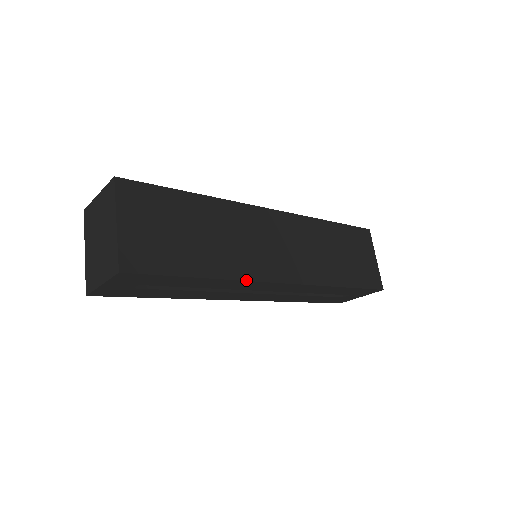
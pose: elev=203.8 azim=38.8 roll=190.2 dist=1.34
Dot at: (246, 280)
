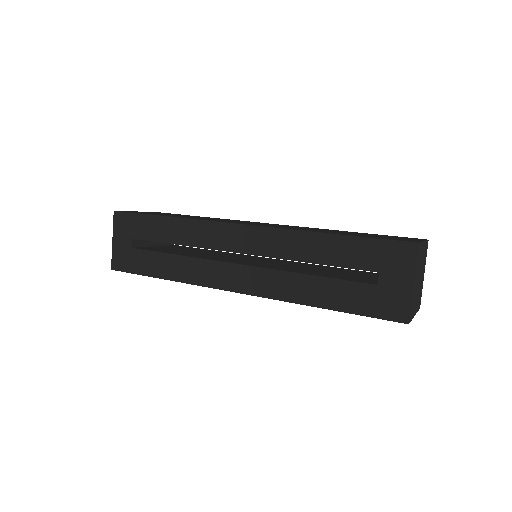
Dot at: (202, 220)
